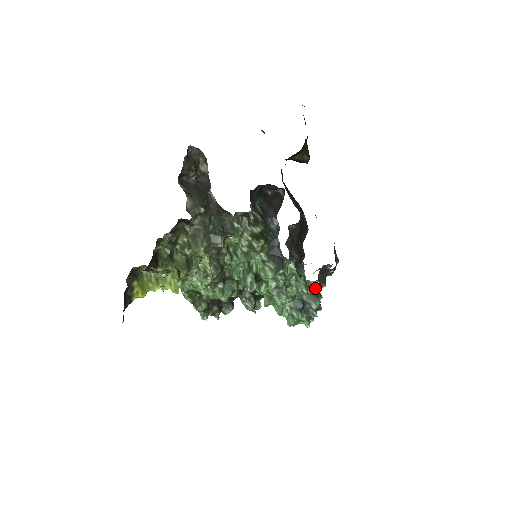
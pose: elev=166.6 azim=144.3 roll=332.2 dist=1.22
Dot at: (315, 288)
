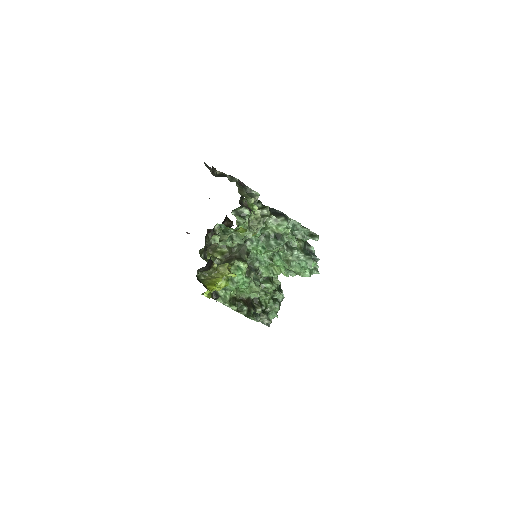
Dot at: occluded
